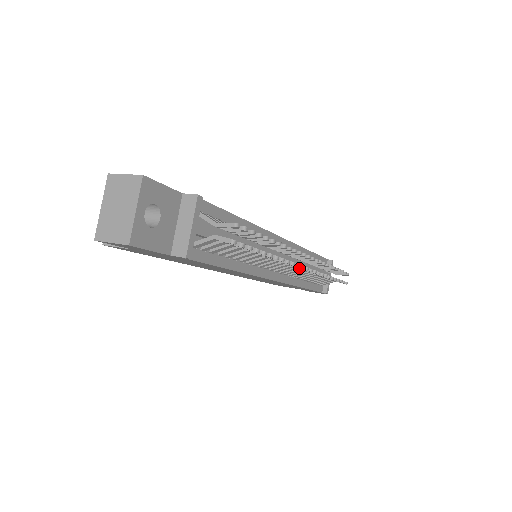
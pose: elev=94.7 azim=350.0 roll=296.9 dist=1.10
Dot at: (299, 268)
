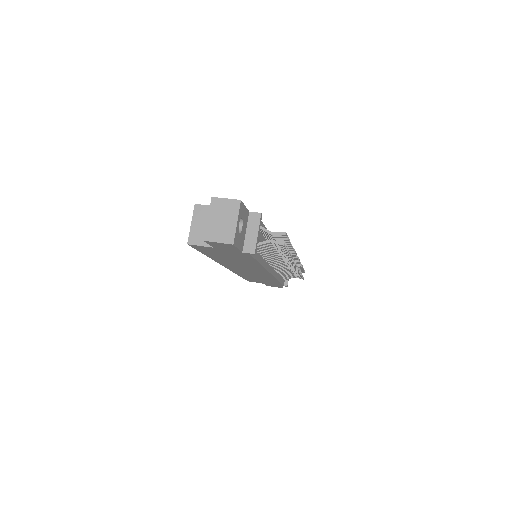
Dot at: (288, 265)
